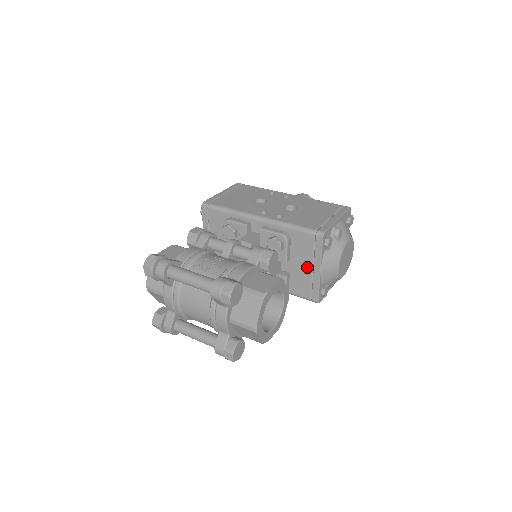
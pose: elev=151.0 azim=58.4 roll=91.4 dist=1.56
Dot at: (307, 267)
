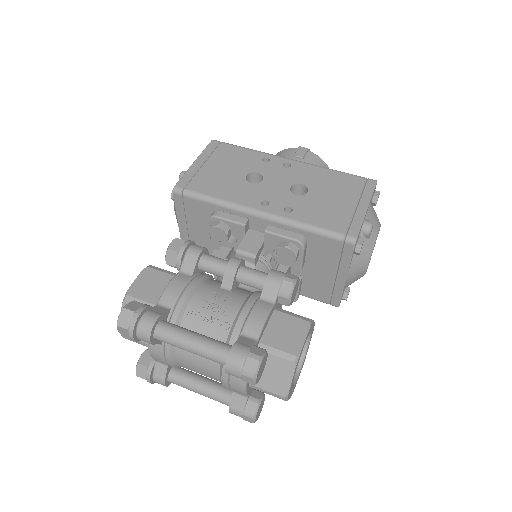
Dot at: (328, 273)
